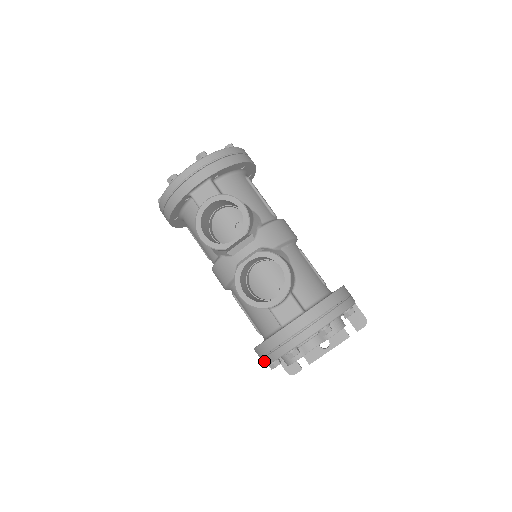
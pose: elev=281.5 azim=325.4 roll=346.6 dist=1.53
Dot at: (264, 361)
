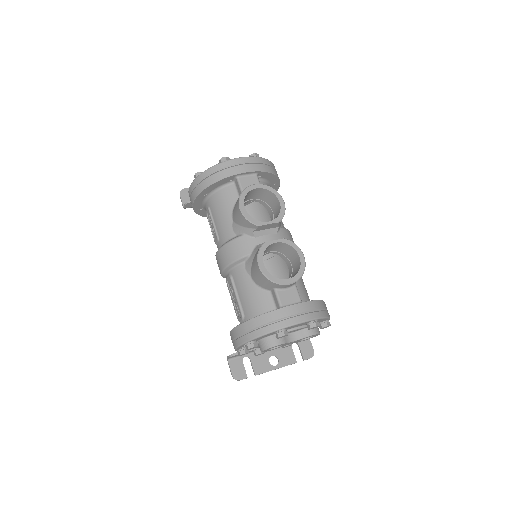
Dot at: (247, 337)
